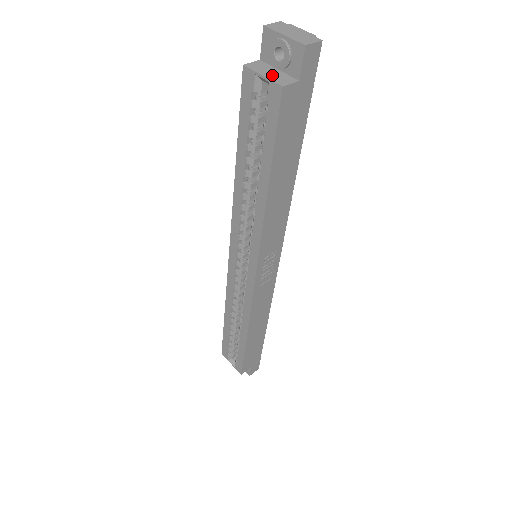
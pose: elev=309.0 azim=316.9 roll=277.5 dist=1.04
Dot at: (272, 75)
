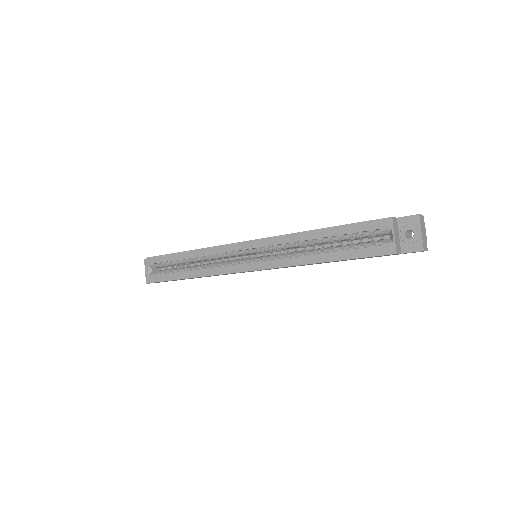
Dot at: (397, 239)
